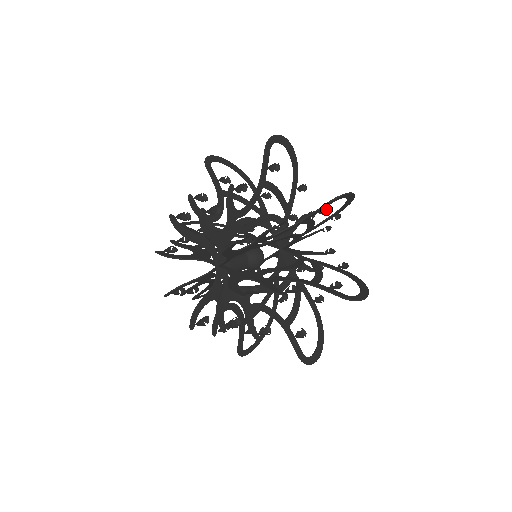
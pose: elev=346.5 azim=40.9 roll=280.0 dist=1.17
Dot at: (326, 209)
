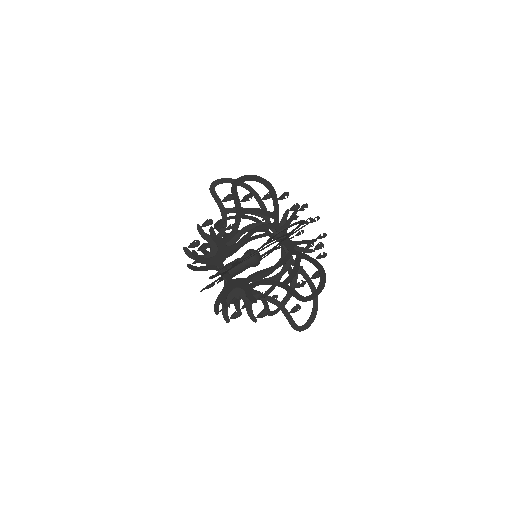
Dot at: (299, 306)
